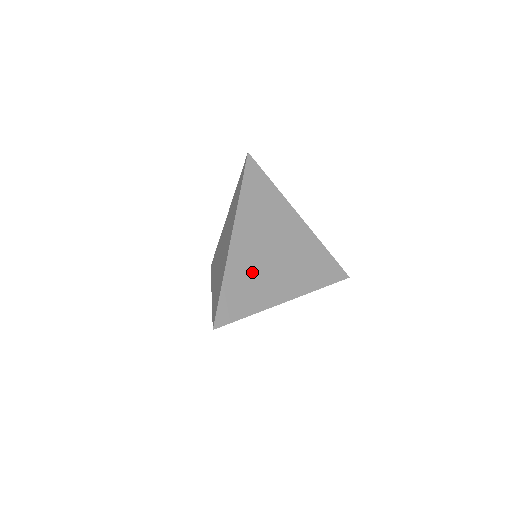
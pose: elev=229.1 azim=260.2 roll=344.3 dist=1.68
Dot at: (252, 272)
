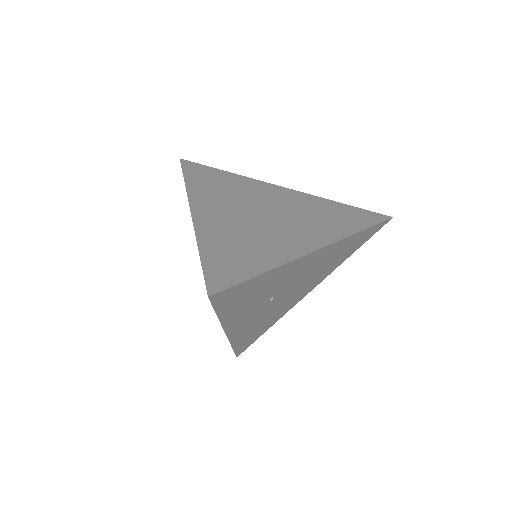
Dot at: (241, 234)
